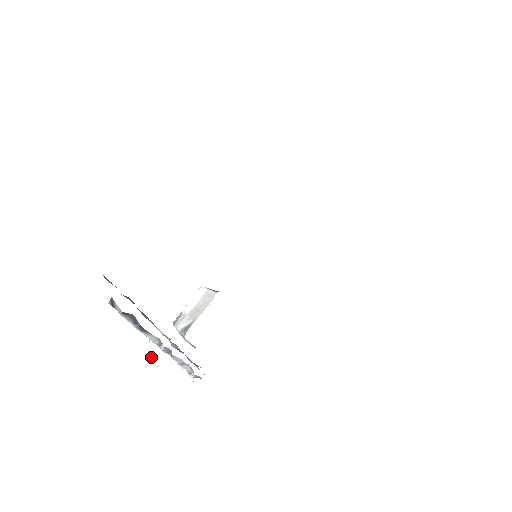
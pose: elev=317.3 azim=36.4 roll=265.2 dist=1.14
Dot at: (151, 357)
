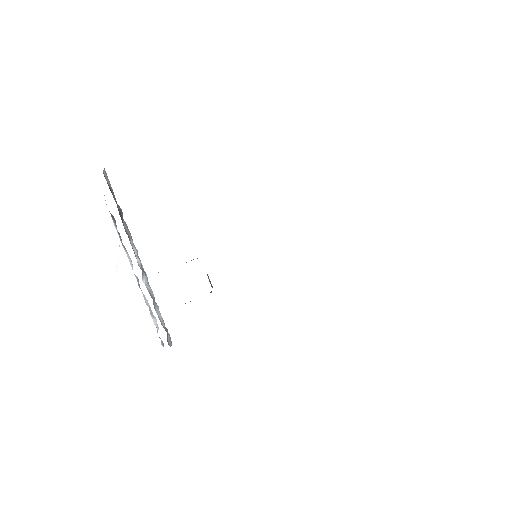
Dot at: (117, 267)
